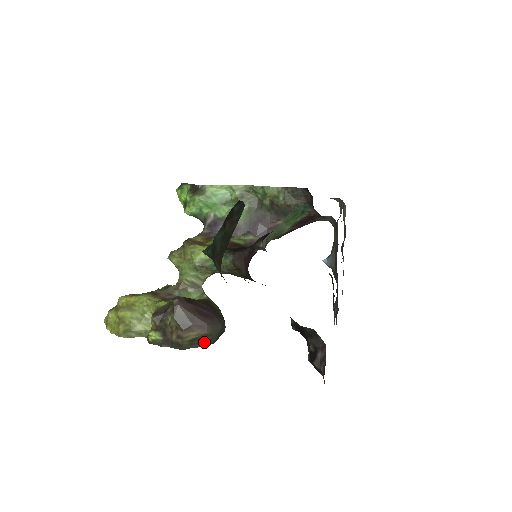
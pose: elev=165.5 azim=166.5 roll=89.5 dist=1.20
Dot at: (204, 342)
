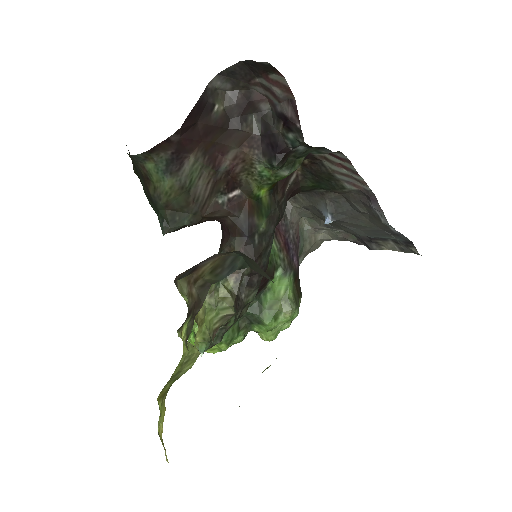
Dot at: (230, 266)
